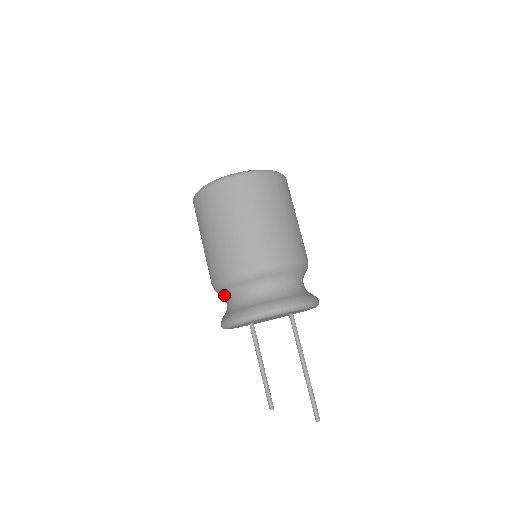
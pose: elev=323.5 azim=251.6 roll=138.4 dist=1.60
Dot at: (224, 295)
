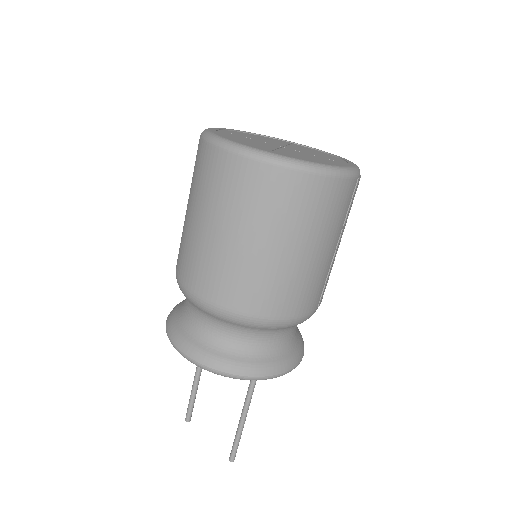
Dot at: occluded
